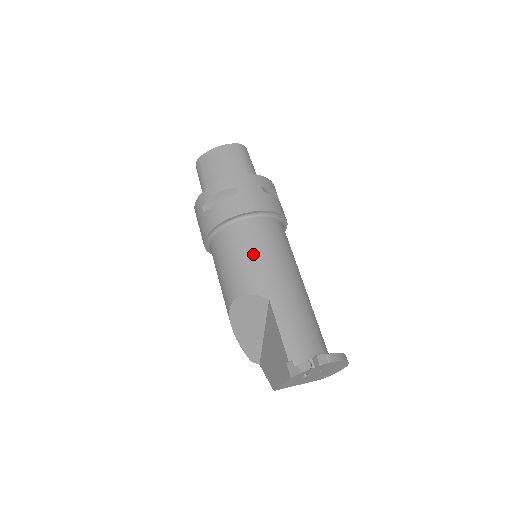
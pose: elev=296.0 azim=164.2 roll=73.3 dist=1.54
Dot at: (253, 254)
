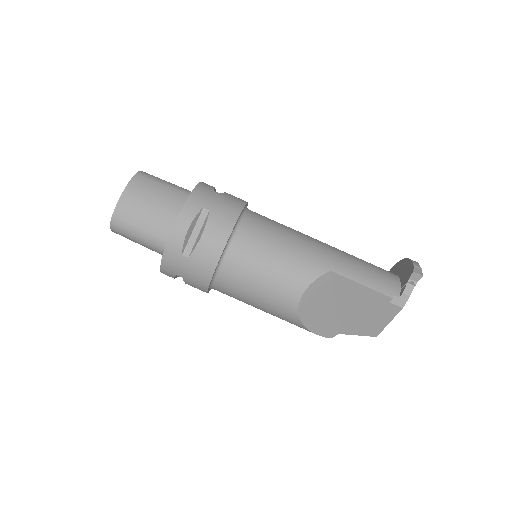
Dot at: (279, 250)
